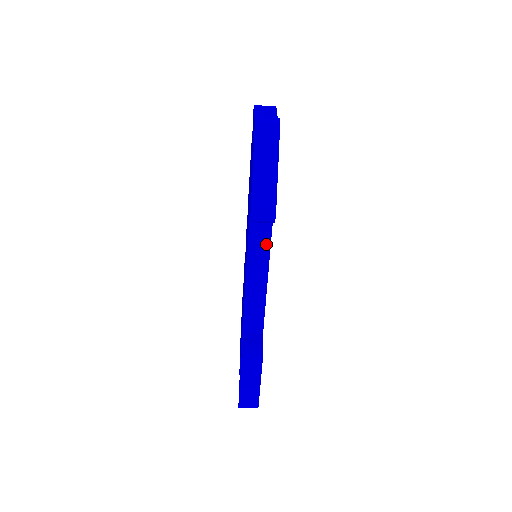
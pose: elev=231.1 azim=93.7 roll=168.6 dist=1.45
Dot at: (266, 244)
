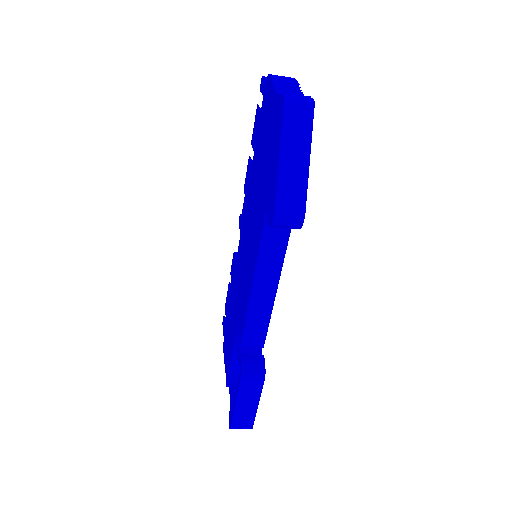
Dot at: (281, 250)
